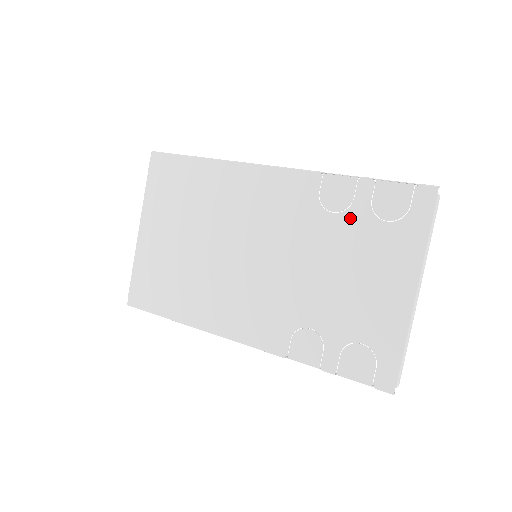
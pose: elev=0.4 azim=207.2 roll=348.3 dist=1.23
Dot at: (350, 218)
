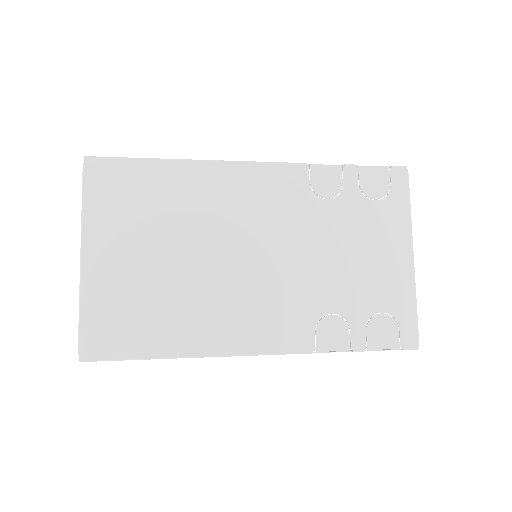
Dot at: (344, 202)
